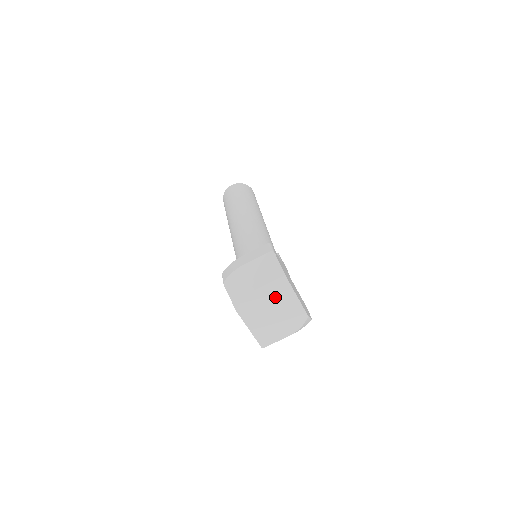
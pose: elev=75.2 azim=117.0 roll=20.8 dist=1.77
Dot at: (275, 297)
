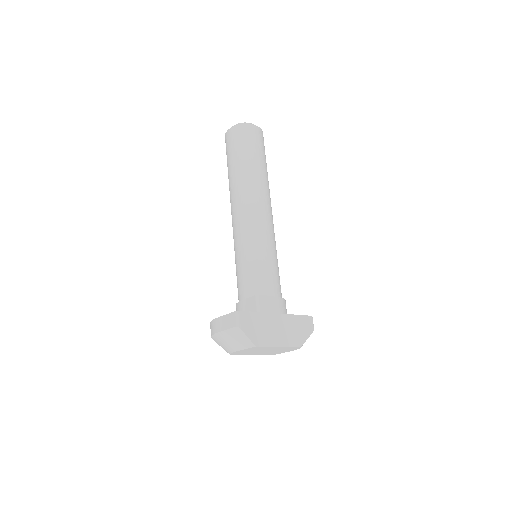
Dot at: (258, 349)
